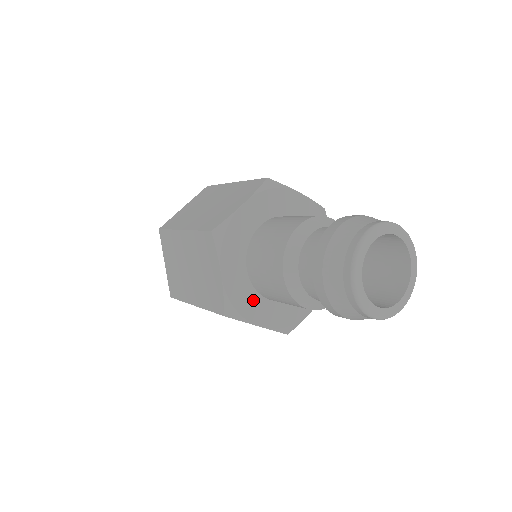
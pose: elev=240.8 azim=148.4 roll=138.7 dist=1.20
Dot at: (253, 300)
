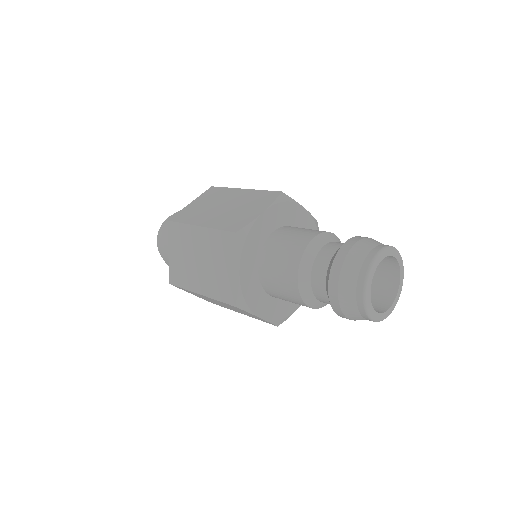
Dot at: (259, 295)
